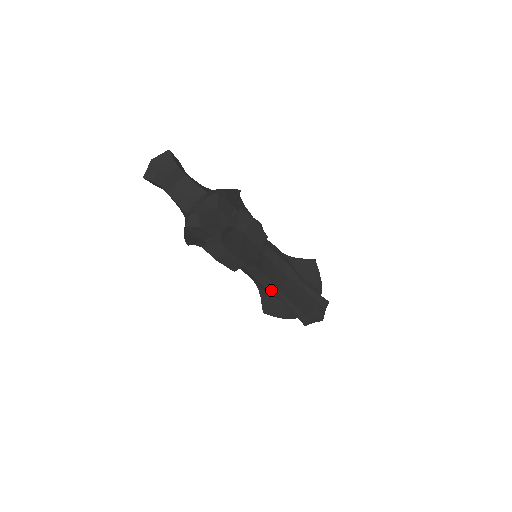
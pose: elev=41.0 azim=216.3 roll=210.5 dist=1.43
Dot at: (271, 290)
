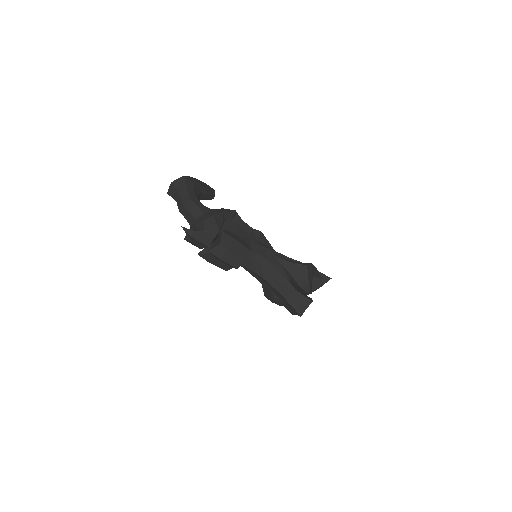
Dot at: (264, 284)
